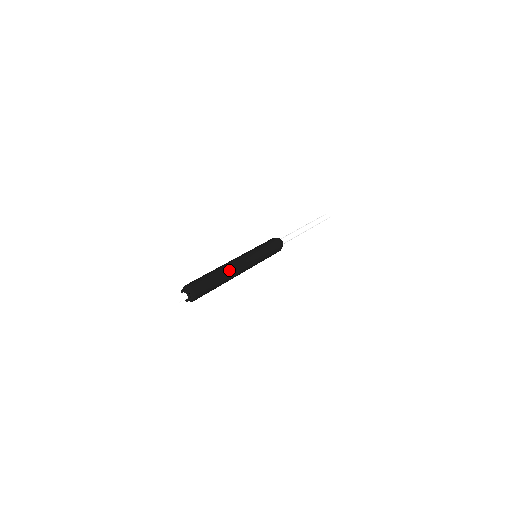
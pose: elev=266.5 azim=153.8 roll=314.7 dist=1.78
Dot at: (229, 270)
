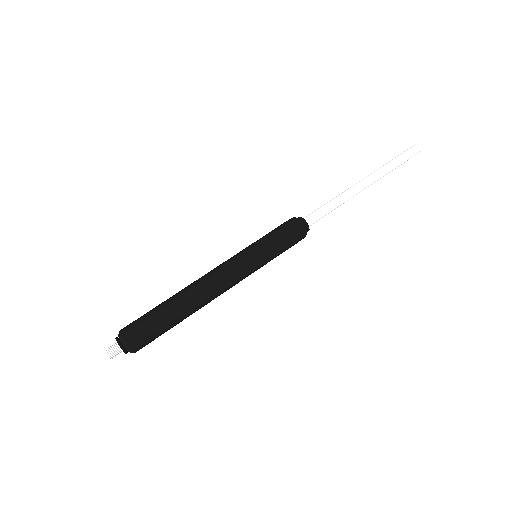
Dot at: (196, 297)
